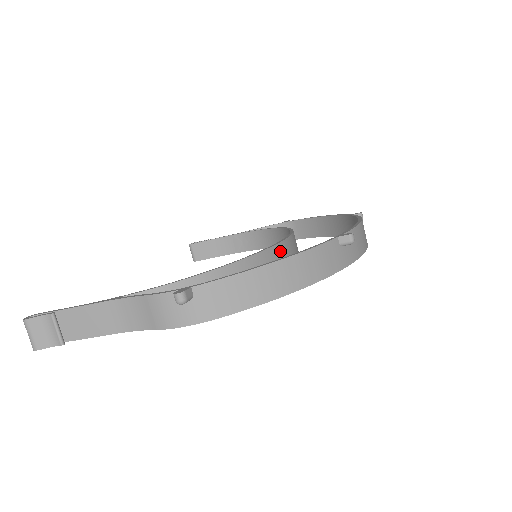
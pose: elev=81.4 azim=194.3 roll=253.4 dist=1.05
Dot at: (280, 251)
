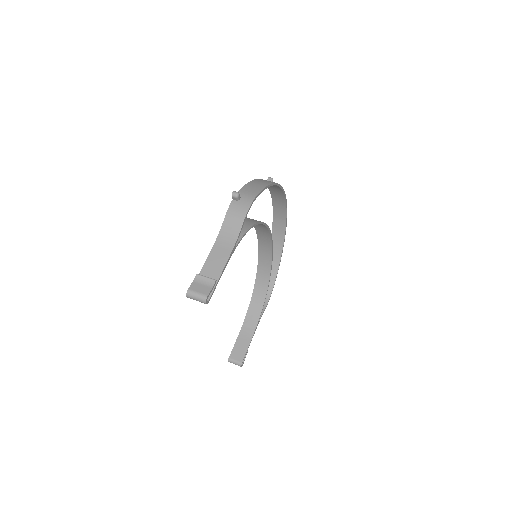
Dot at: occluded
